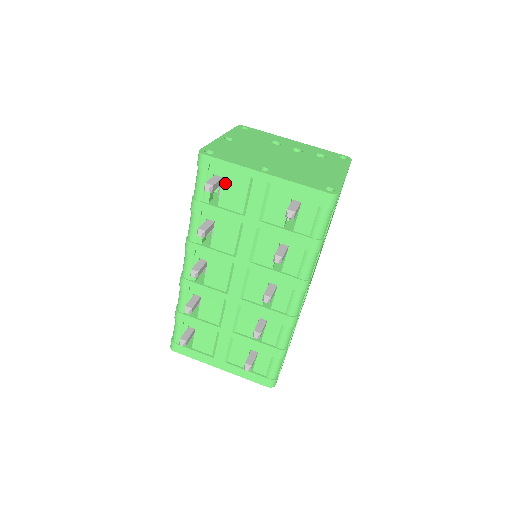
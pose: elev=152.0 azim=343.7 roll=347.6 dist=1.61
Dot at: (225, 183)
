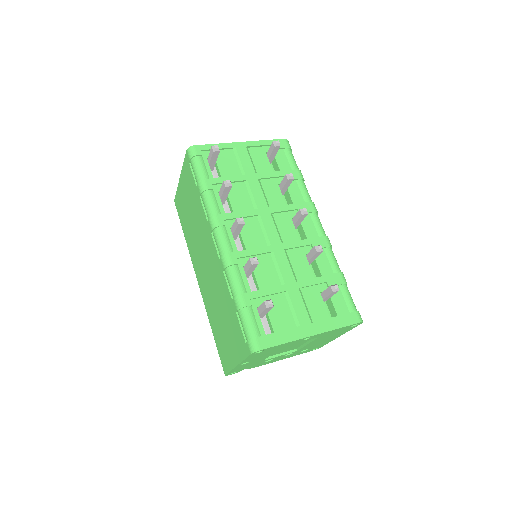
Dot at: (218, 160)
